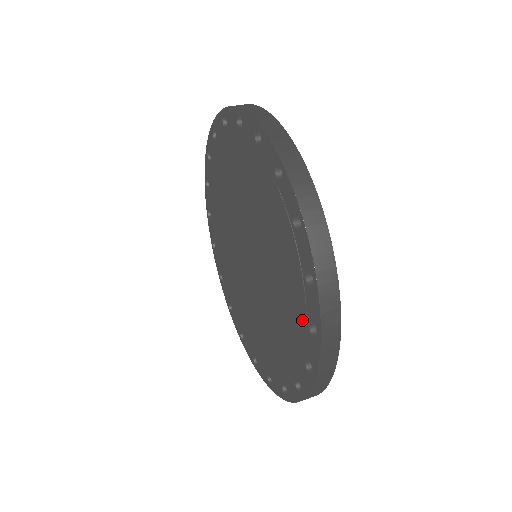
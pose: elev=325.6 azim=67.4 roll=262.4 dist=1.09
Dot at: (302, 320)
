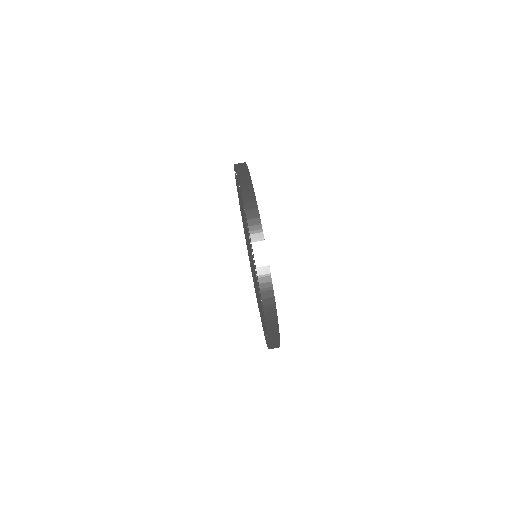
Dot at: occluded
